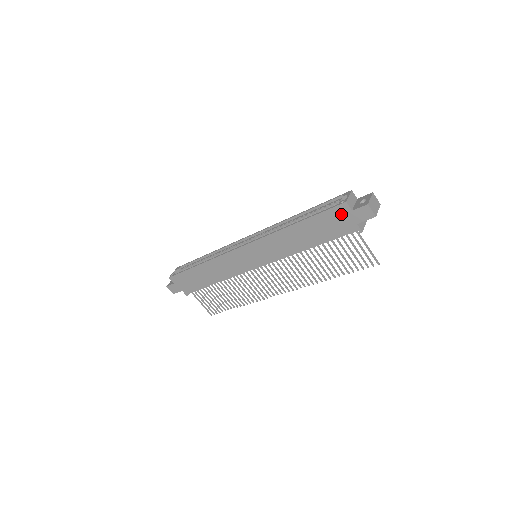
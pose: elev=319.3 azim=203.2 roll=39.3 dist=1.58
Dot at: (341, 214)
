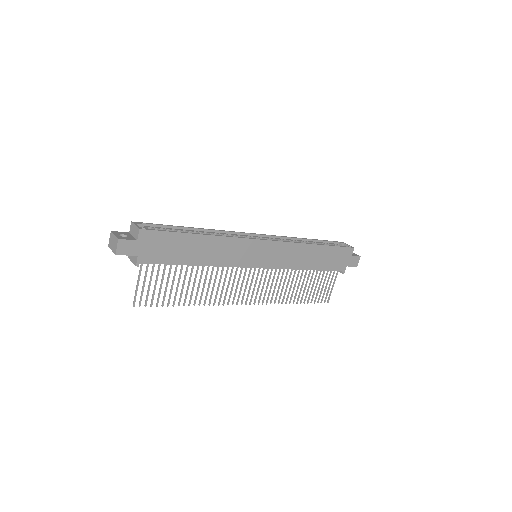
Dot at: (346, 254)
